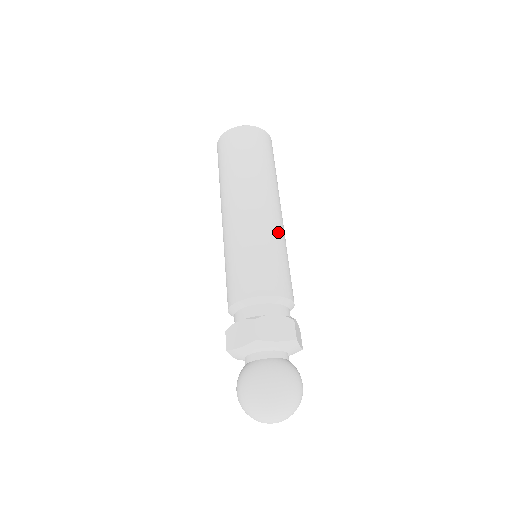
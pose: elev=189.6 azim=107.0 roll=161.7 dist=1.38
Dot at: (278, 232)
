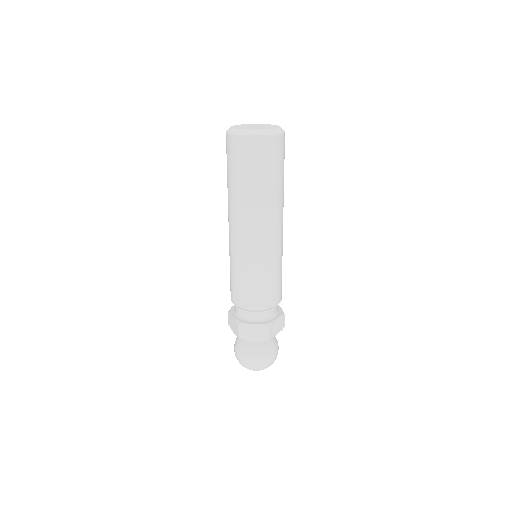
Dot at: (267, 255)
